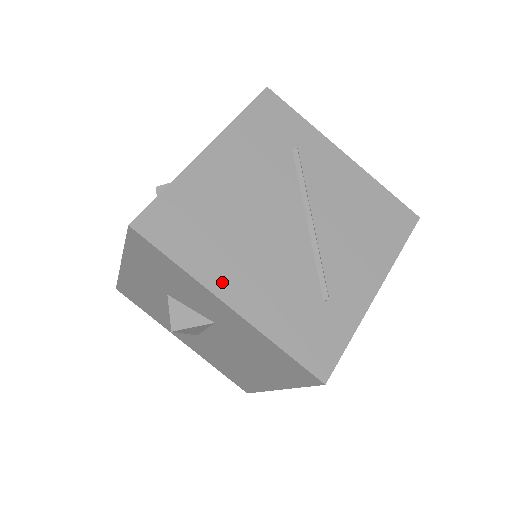
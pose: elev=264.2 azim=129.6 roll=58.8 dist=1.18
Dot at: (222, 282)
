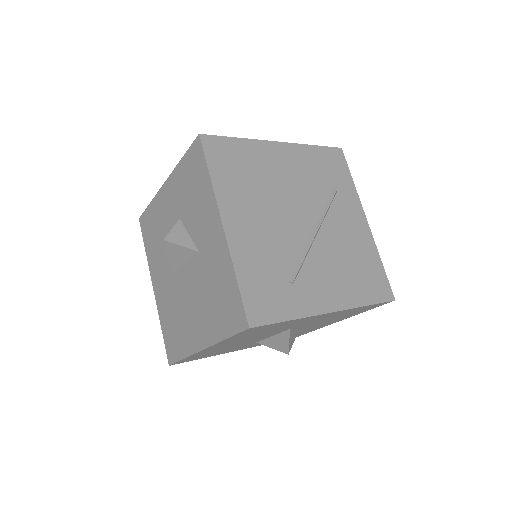
Dot at: (230, 209)
